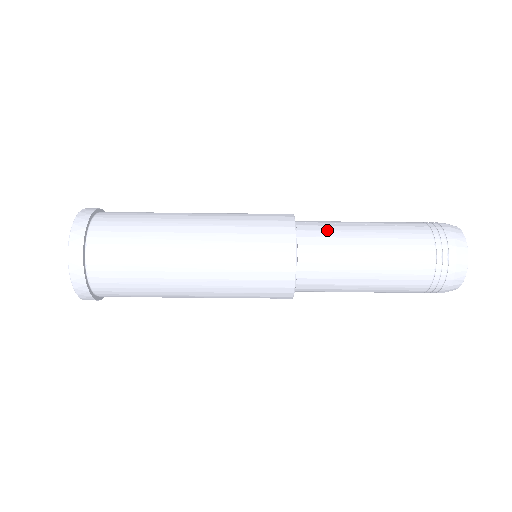
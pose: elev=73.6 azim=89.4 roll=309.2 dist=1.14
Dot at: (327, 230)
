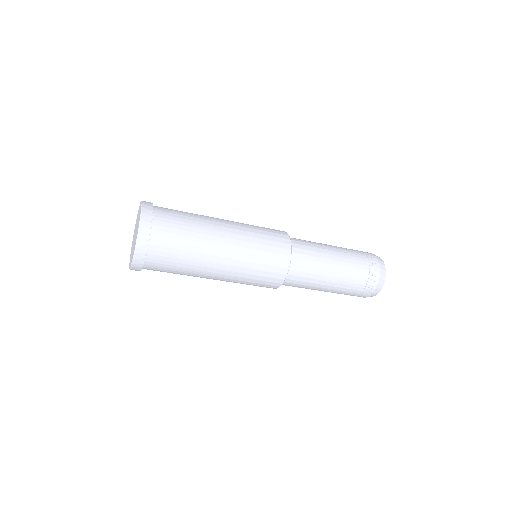
Dot at: (300, 285)
